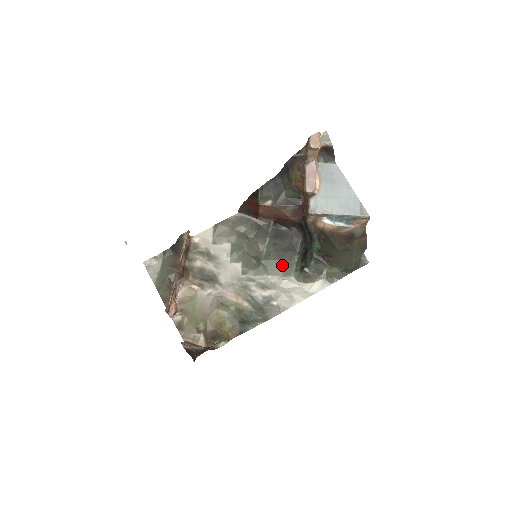
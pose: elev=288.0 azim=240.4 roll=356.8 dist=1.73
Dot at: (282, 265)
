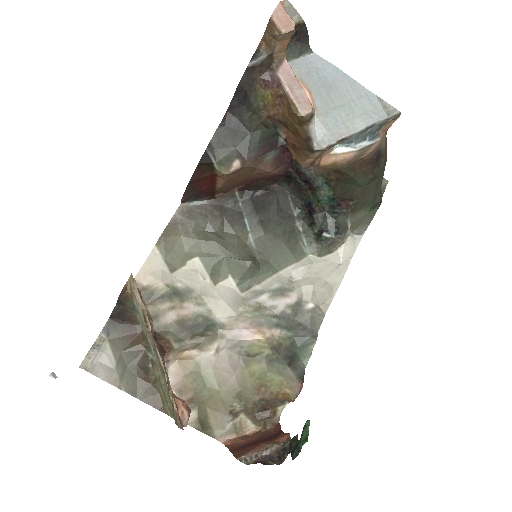
Dot at: (288, 247)
